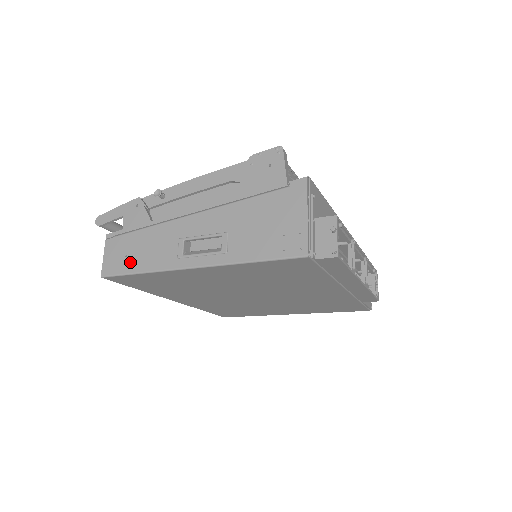
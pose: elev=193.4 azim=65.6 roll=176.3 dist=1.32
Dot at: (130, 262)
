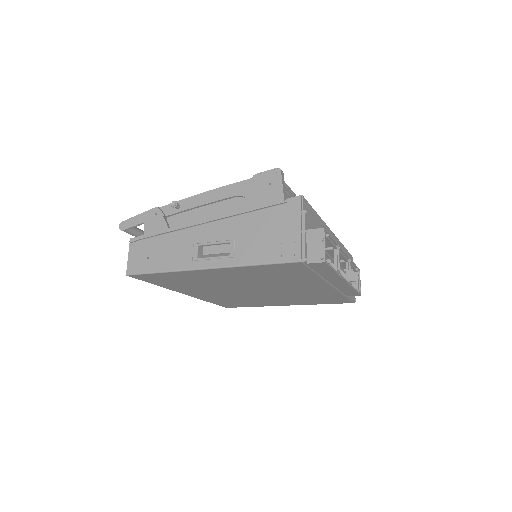
Dot at: (151, 263)
